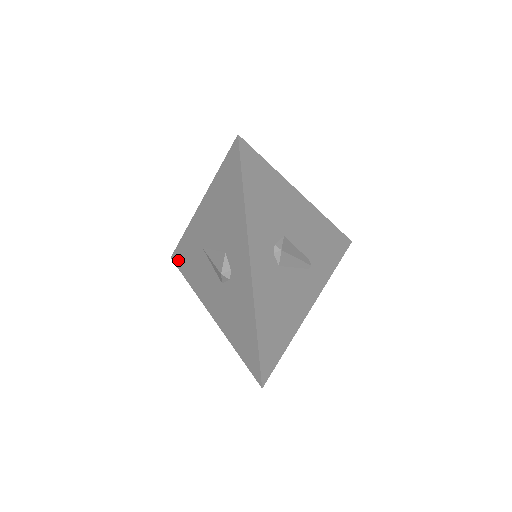
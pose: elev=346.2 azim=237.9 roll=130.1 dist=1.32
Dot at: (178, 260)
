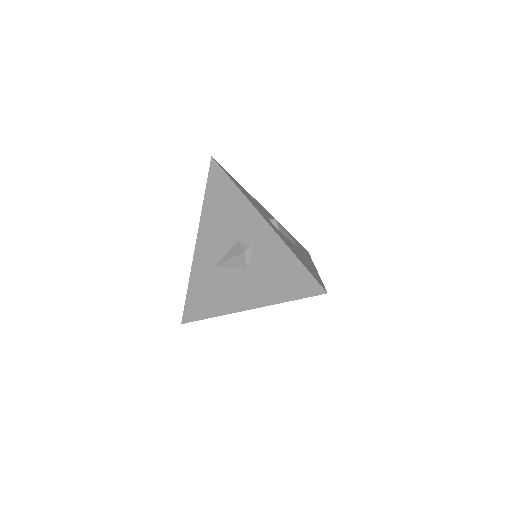
Dot at: (191, 313)
